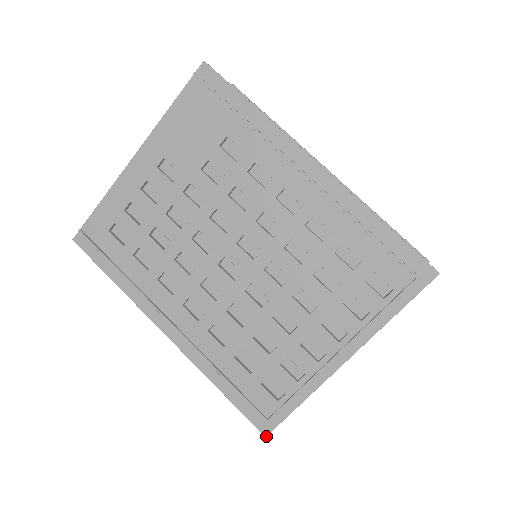
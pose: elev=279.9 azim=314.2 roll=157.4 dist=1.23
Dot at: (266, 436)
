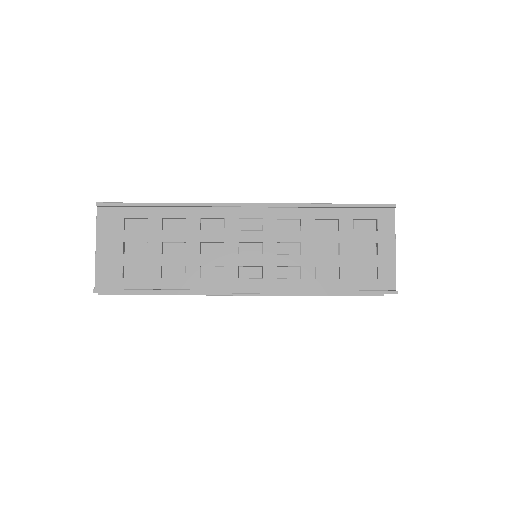
Dot at: occluded
